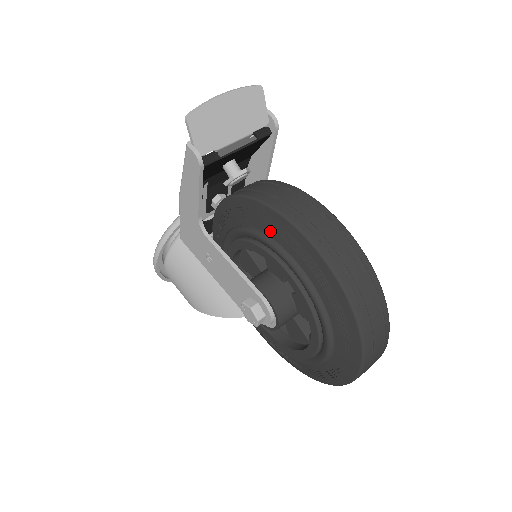
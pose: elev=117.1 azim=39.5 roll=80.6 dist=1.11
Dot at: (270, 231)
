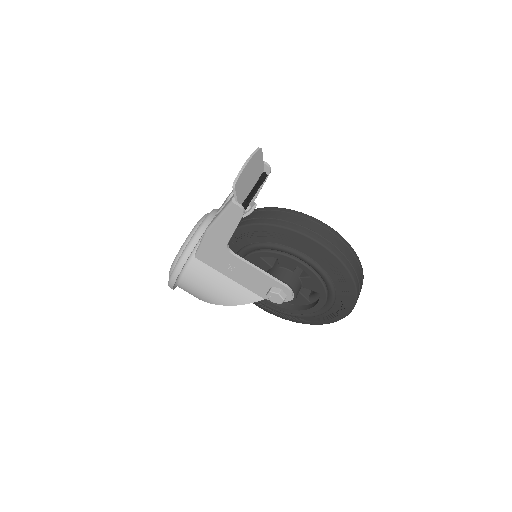
Dot at: (290, 244)
